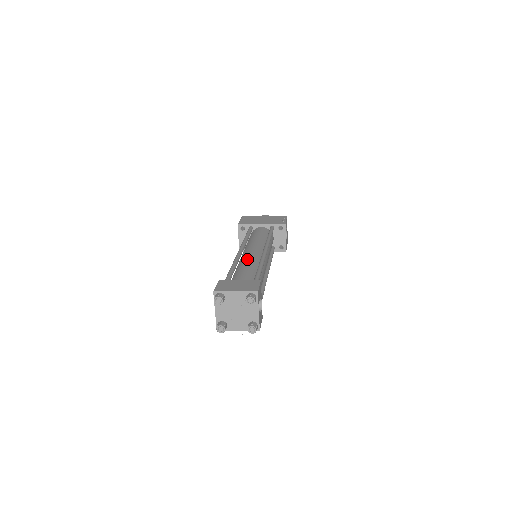
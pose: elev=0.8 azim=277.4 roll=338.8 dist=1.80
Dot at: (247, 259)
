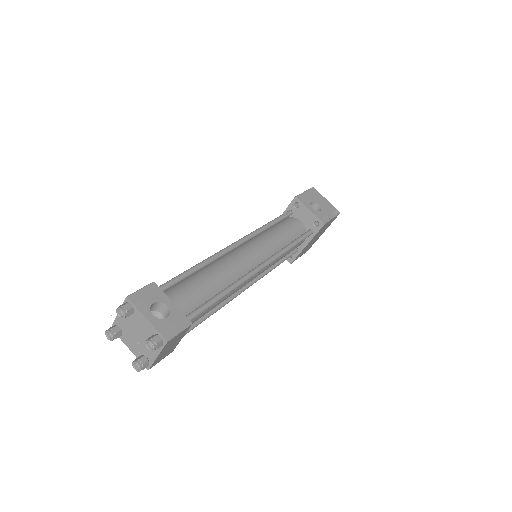
Dot at: occluded
